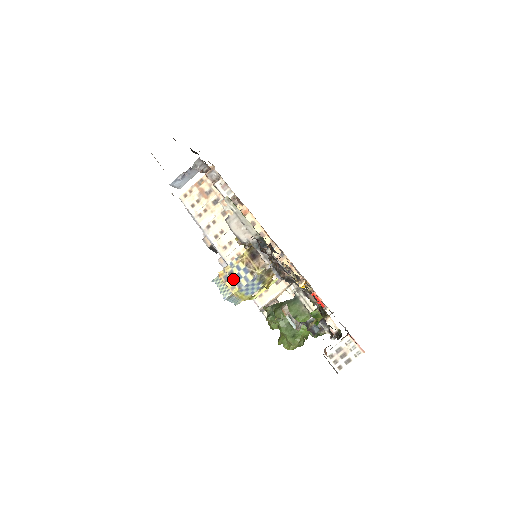
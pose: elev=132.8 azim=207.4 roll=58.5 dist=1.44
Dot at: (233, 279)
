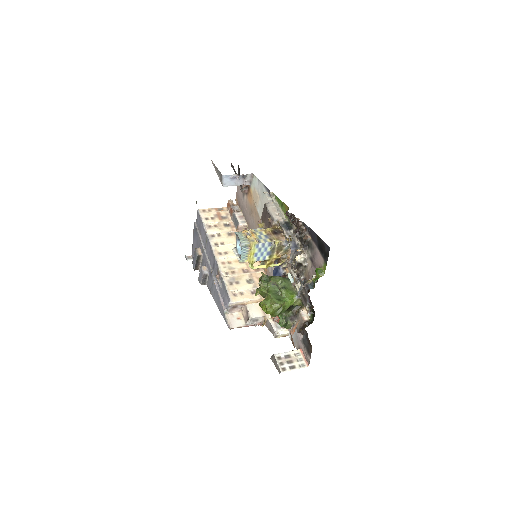
Dot at: (255, 236)
